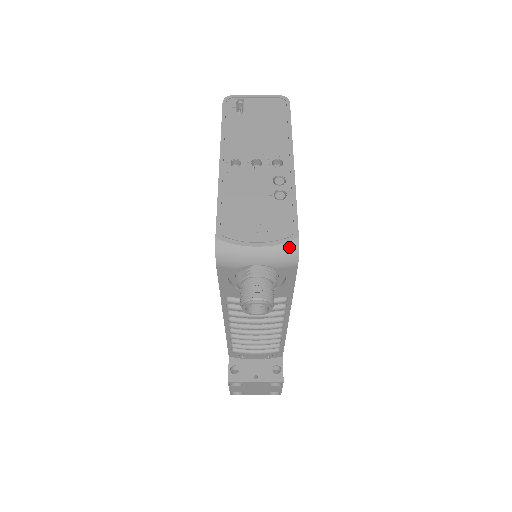
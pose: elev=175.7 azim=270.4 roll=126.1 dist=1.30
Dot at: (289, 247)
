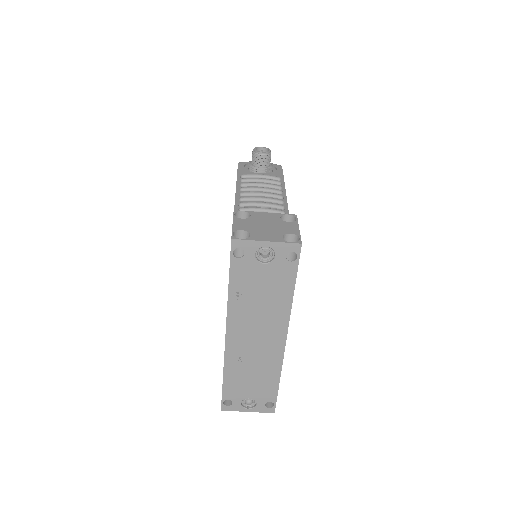
Dot at: occluded
